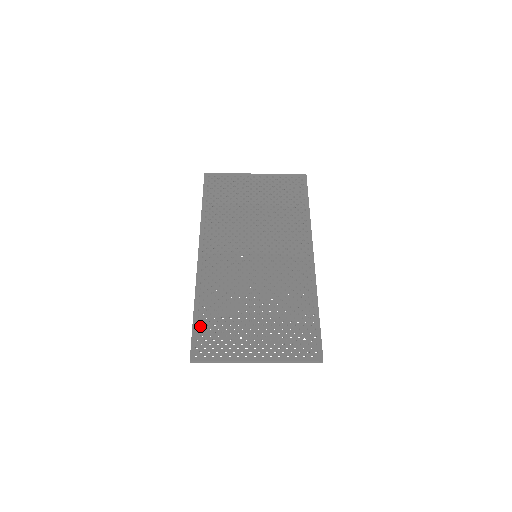
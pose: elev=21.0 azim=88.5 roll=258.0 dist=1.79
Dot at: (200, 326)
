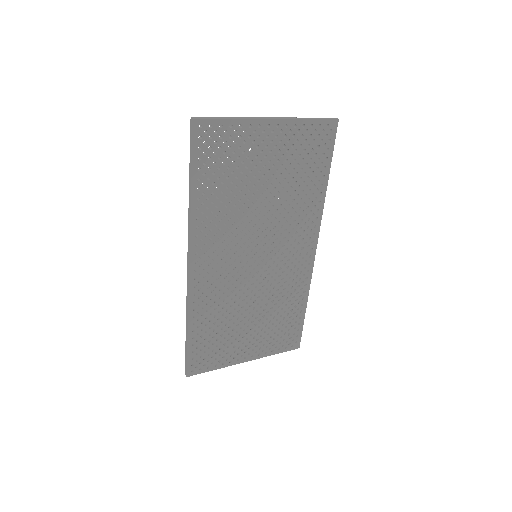
Dot at: (195, 346)
